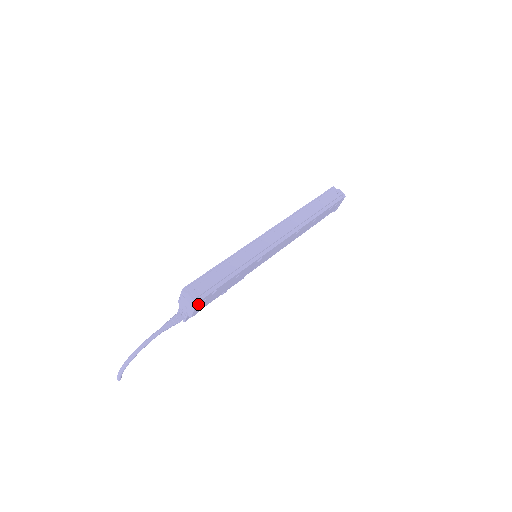
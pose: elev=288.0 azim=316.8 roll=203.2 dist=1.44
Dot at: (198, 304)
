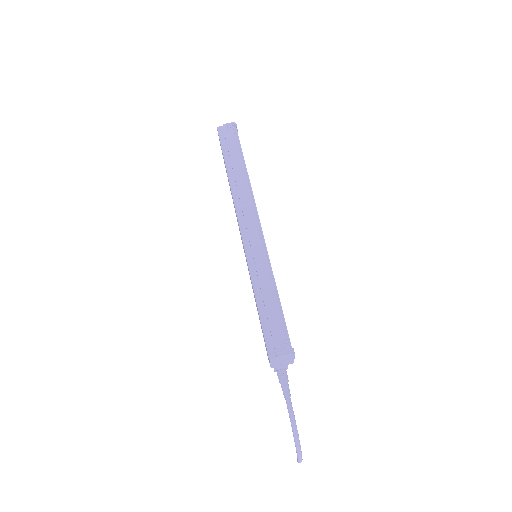
Dot at: (293, 351)
